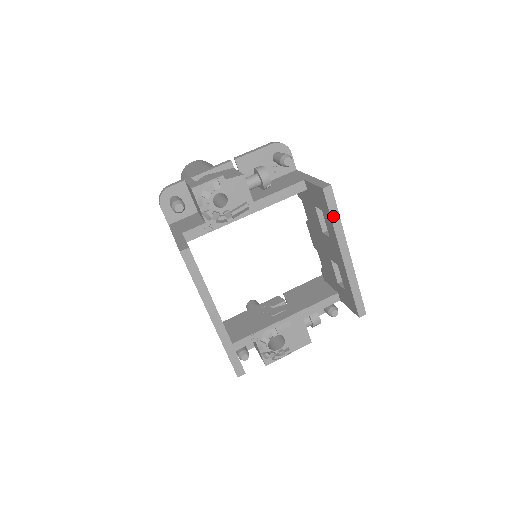
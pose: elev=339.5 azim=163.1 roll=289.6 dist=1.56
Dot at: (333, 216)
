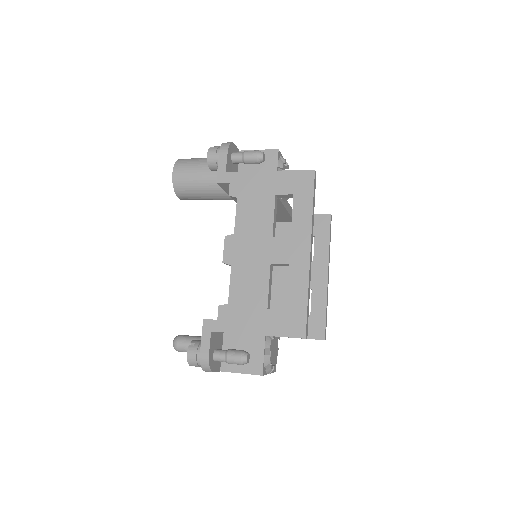
Dot at: (330, 238)
